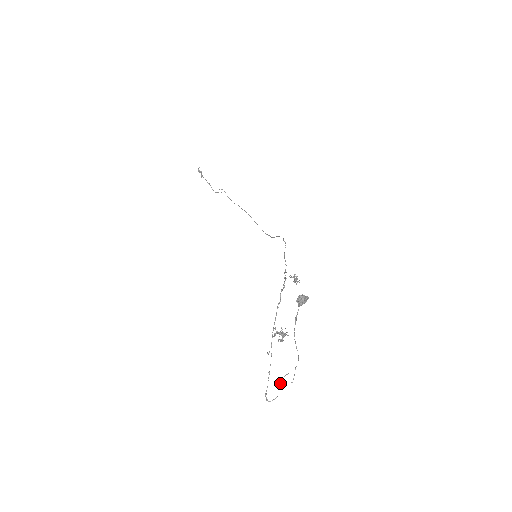
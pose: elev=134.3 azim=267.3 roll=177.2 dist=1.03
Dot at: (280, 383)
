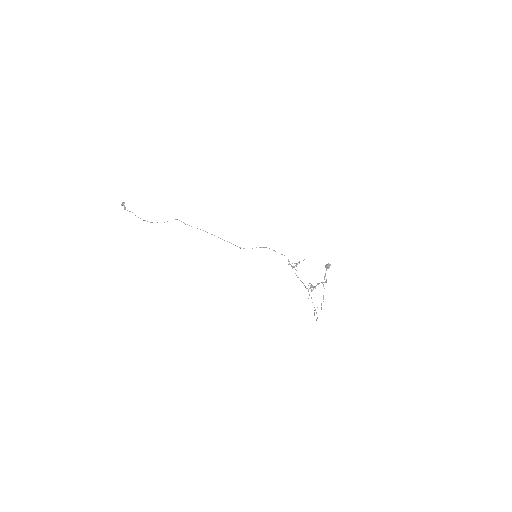
Dot at: (314, 313)
